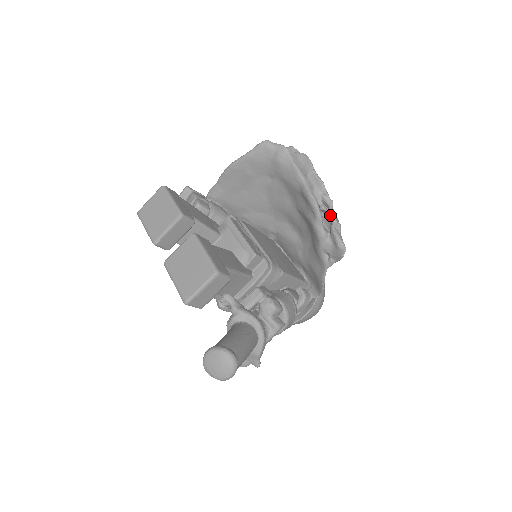
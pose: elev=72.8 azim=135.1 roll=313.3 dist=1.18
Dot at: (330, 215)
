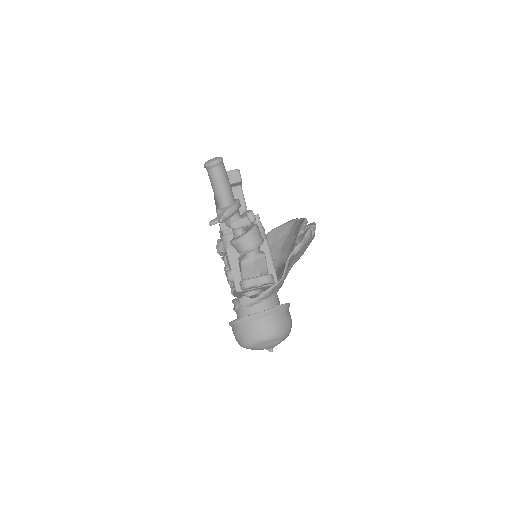
Dot at: occluded
